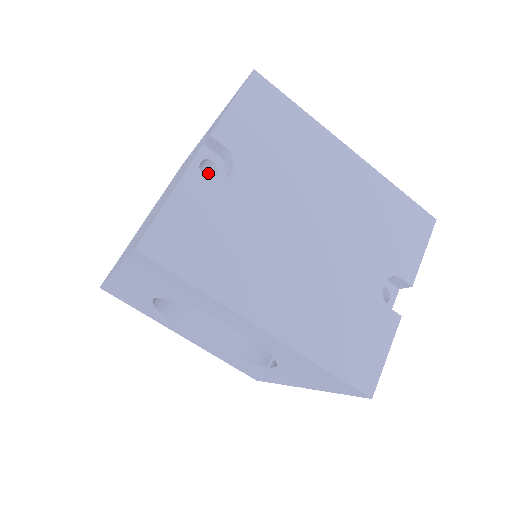
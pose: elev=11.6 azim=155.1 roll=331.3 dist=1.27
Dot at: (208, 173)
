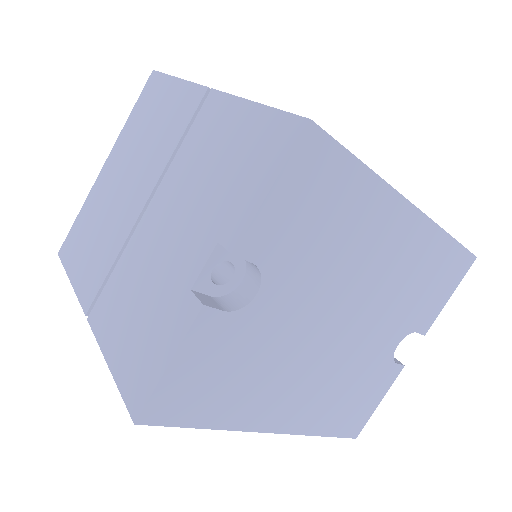
Dot at: occluded
